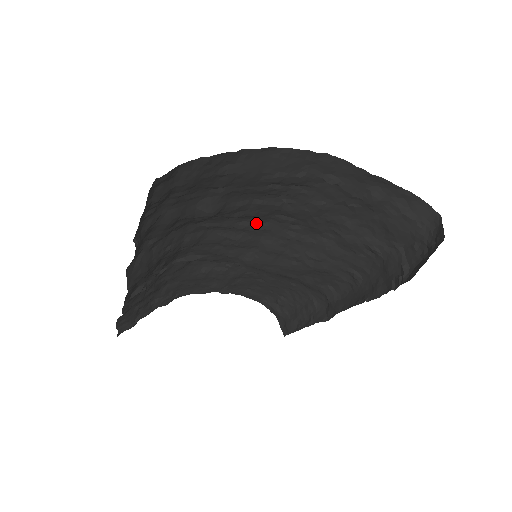
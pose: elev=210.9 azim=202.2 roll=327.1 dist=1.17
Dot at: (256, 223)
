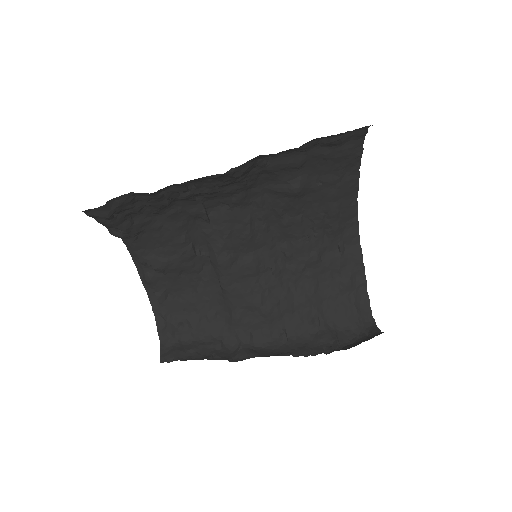
Dot at: (271, 234)
